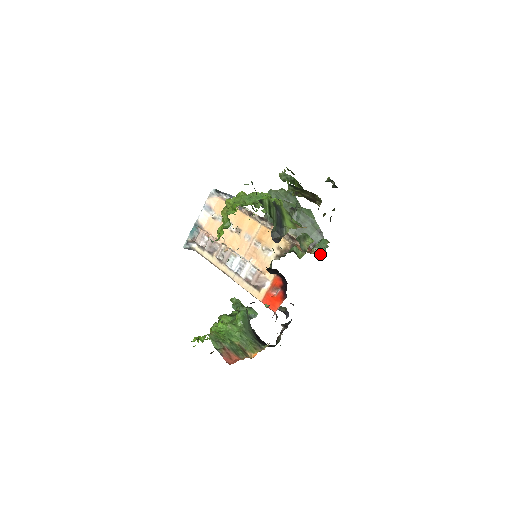
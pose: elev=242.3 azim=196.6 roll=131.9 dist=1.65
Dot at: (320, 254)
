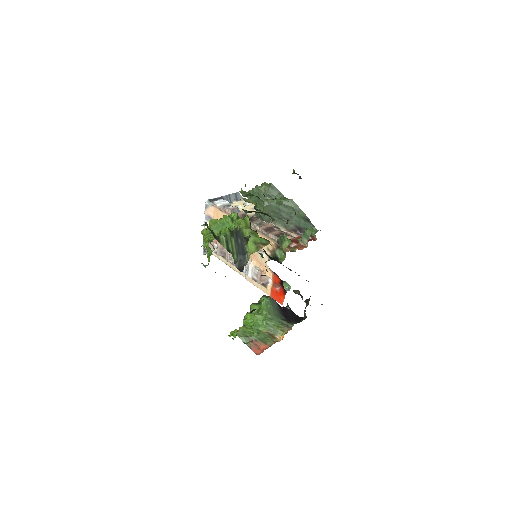
Dot at: (307, 245)
